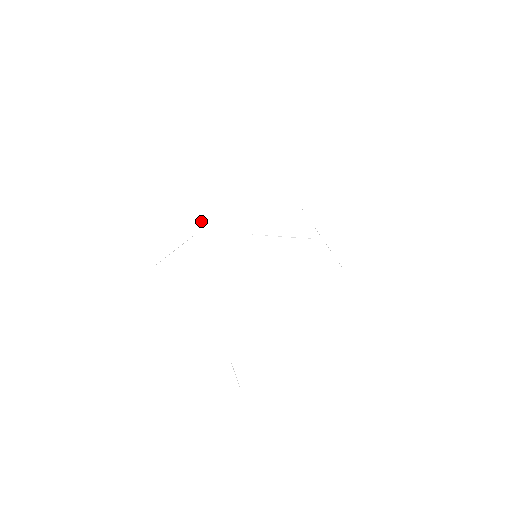
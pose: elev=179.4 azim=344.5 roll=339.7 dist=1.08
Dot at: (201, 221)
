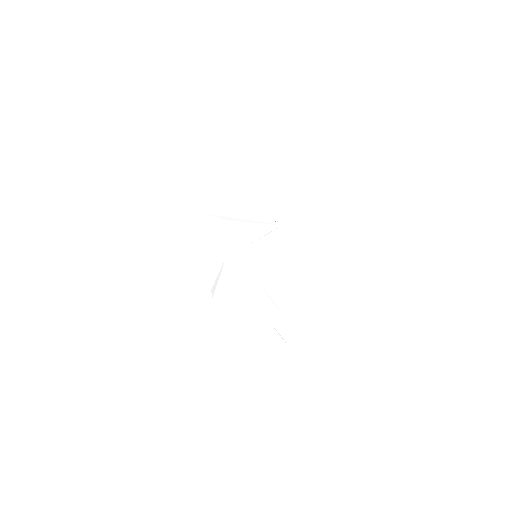
Dot at: (223, 252)
